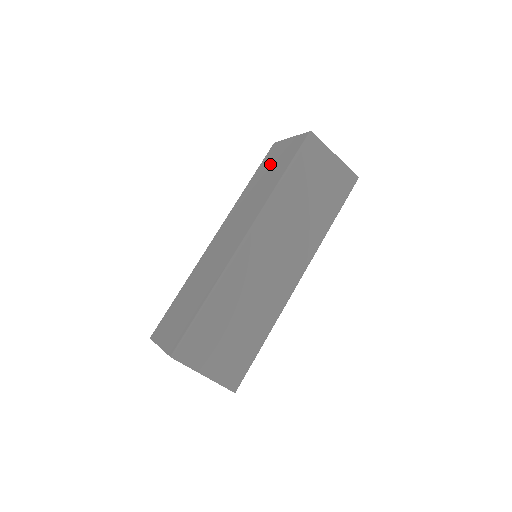
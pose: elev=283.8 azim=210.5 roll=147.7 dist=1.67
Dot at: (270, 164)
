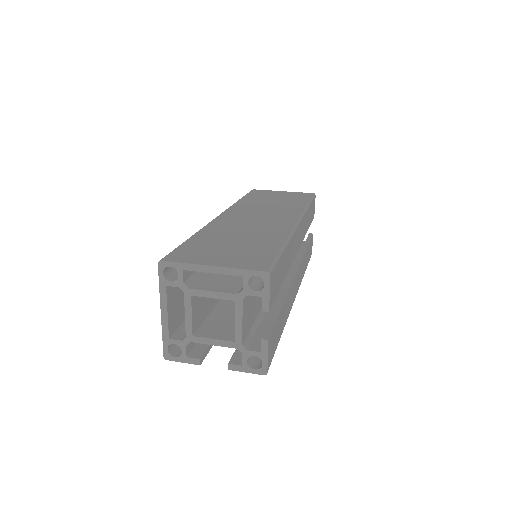
Dot at: occluded
